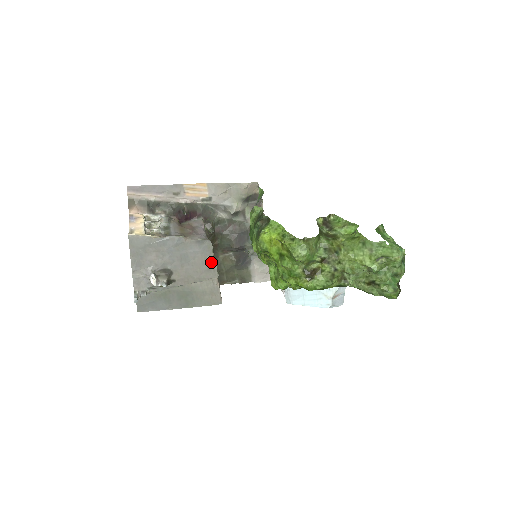
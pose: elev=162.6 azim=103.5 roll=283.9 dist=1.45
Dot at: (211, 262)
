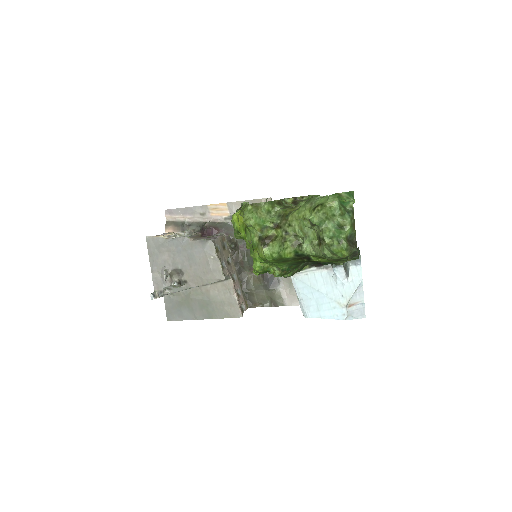
Dot at: (215, 263)
